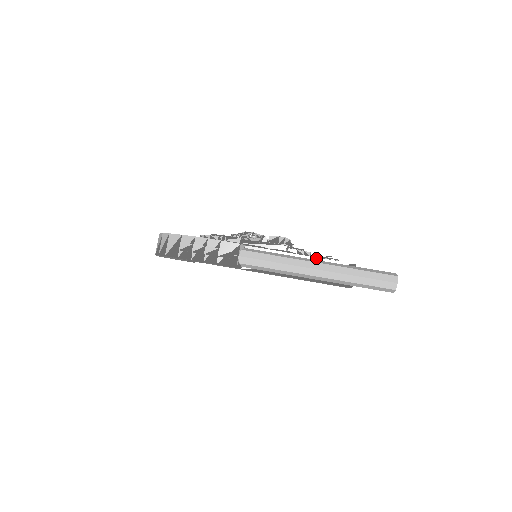
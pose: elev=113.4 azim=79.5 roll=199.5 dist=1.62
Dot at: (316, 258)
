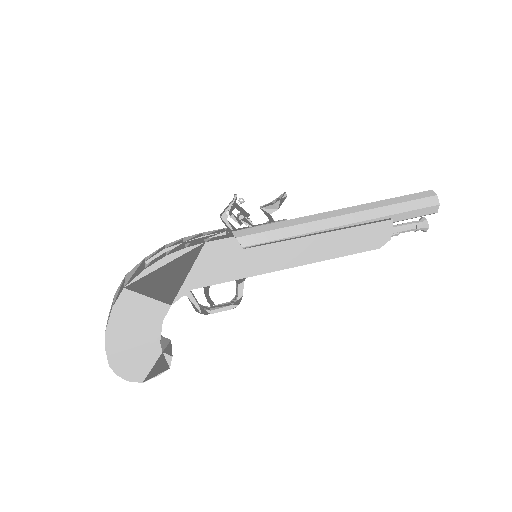
Dot at: occluded
